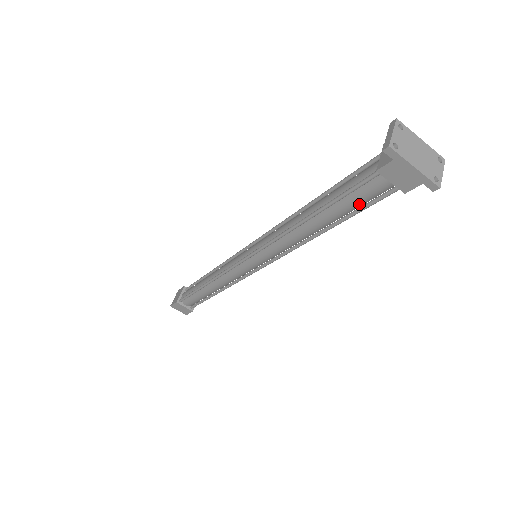
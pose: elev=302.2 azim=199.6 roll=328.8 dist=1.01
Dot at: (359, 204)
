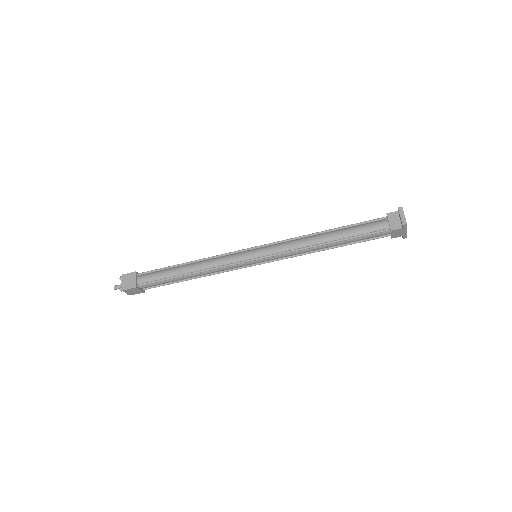
Dot at: (364, 239)
